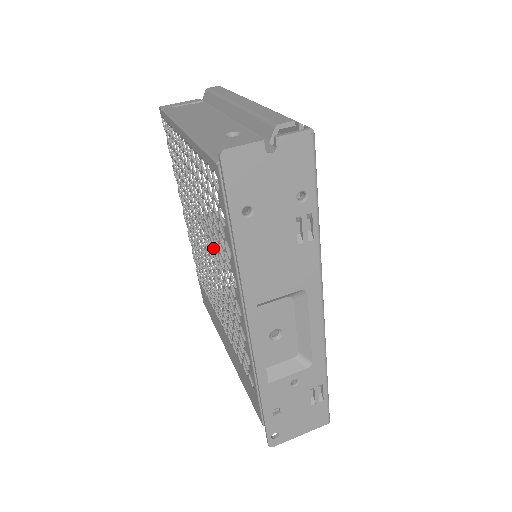
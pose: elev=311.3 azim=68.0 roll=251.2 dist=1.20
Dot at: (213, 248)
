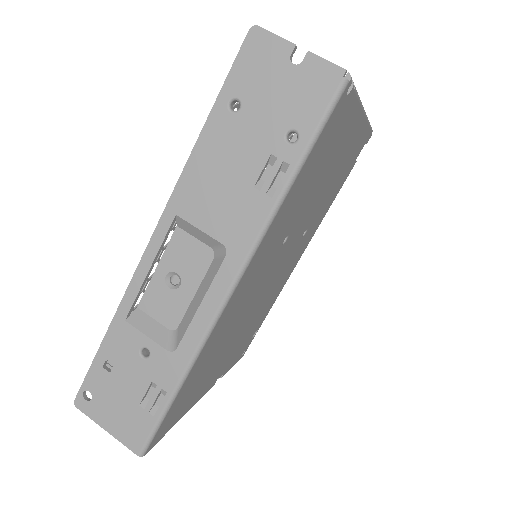
Dot at: occluded
